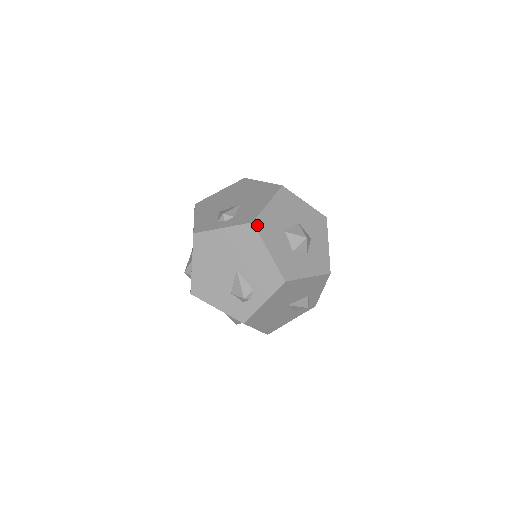
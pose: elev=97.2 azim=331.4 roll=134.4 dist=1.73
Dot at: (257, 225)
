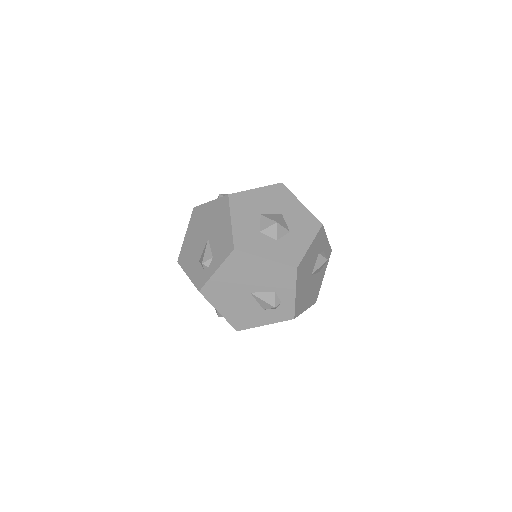
Dot at: (232, 198)
